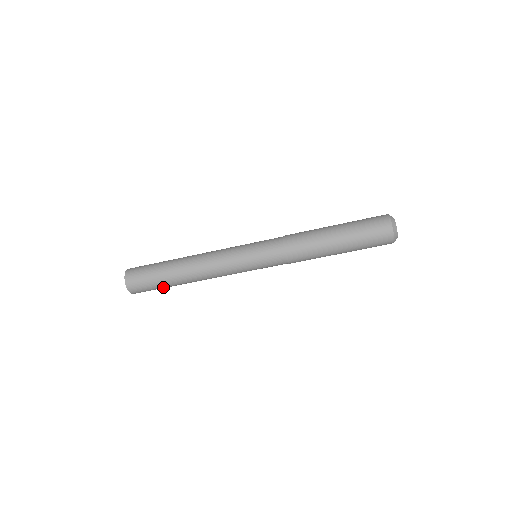
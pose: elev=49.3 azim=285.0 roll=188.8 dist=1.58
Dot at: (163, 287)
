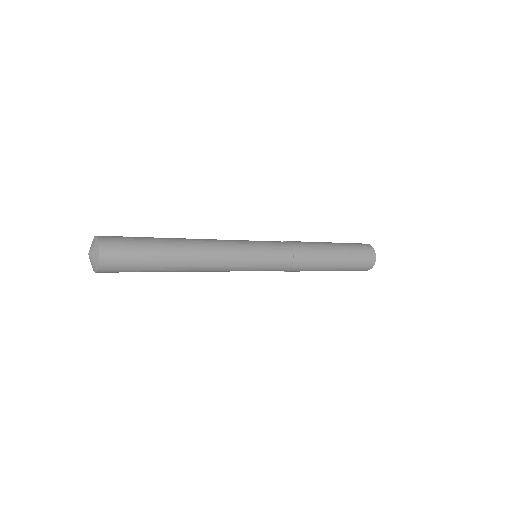
Dot at: occluded
